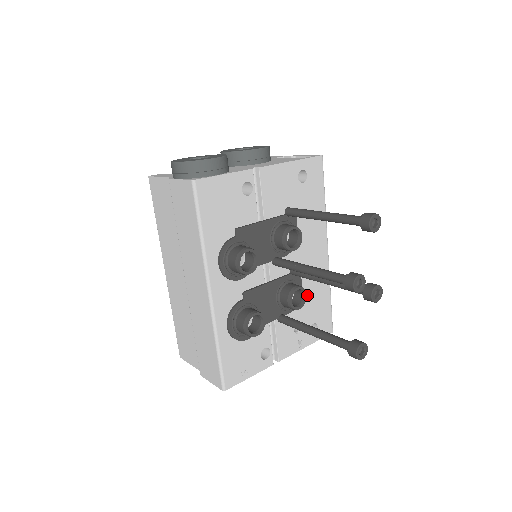
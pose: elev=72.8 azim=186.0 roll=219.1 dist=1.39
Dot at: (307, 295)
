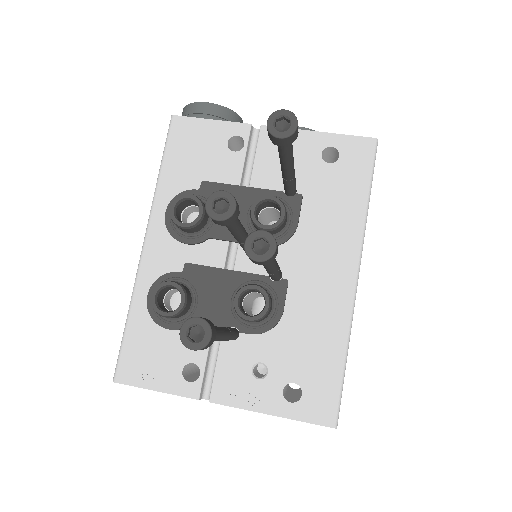
Dot at: (294, 327)
